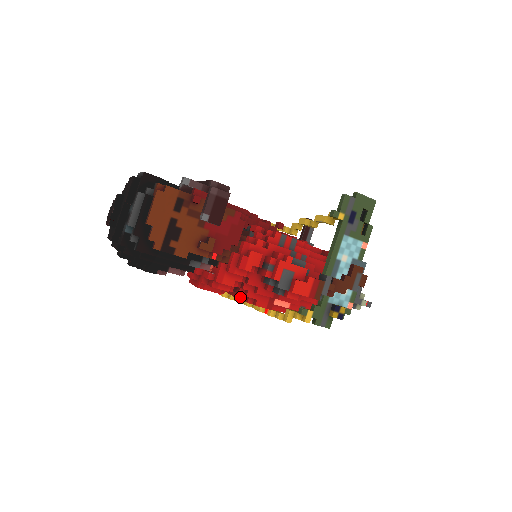
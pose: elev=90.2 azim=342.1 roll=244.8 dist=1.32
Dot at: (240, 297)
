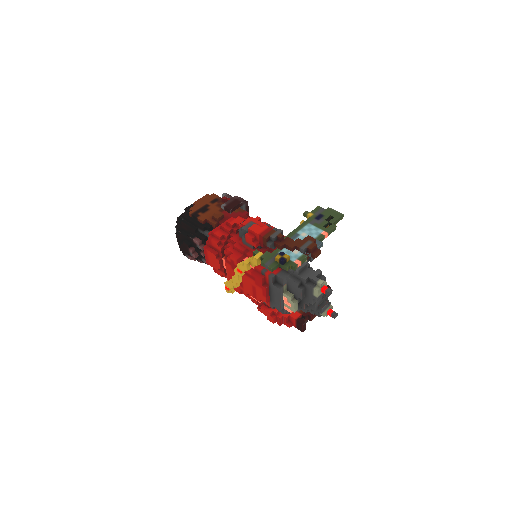
Dot at: (226, 257)
